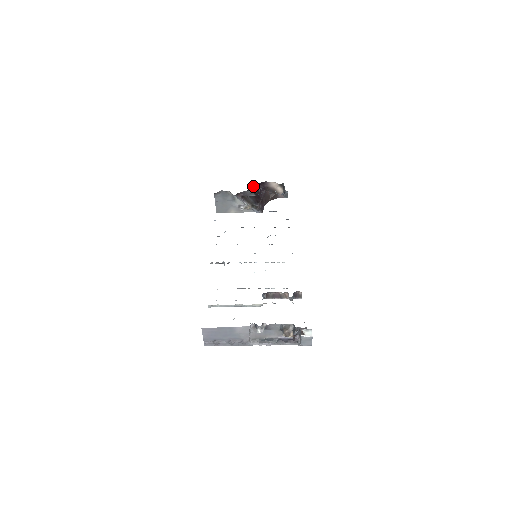
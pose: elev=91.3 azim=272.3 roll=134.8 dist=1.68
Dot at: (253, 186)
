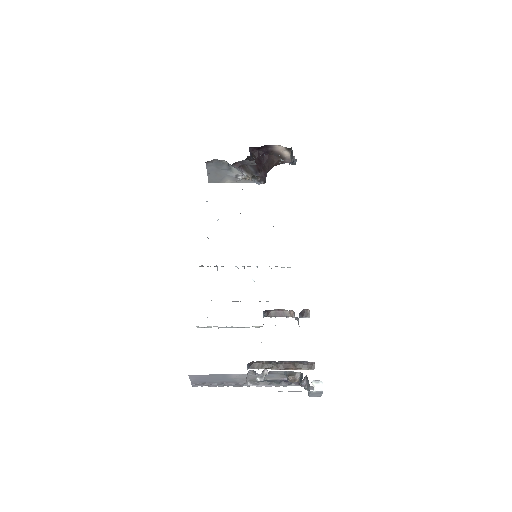
Dot at: (254, 149)
